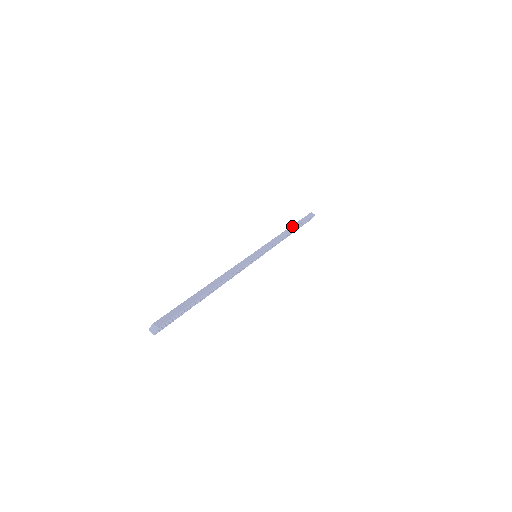
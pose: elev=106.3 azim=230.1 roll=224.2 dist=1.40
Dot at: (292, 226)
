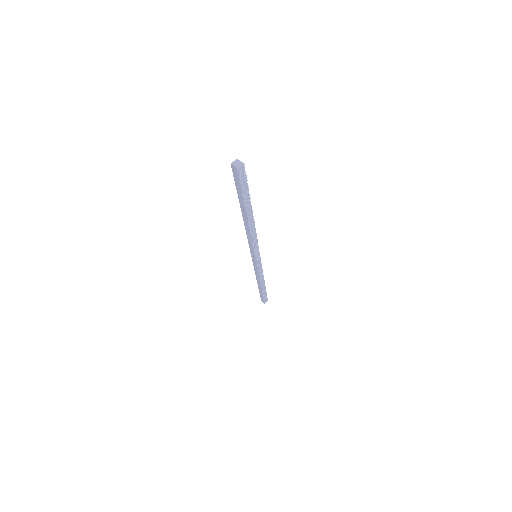
Dot at: occluded
